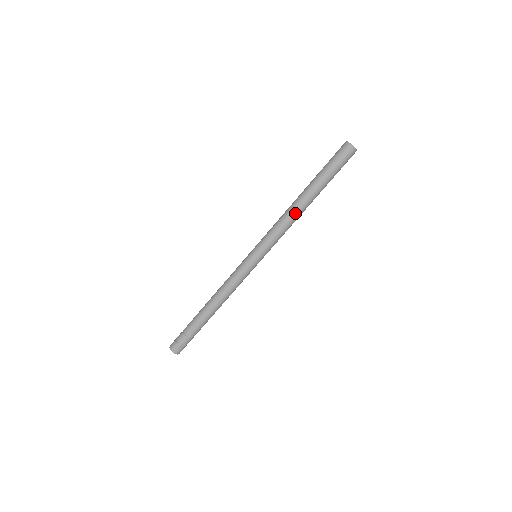
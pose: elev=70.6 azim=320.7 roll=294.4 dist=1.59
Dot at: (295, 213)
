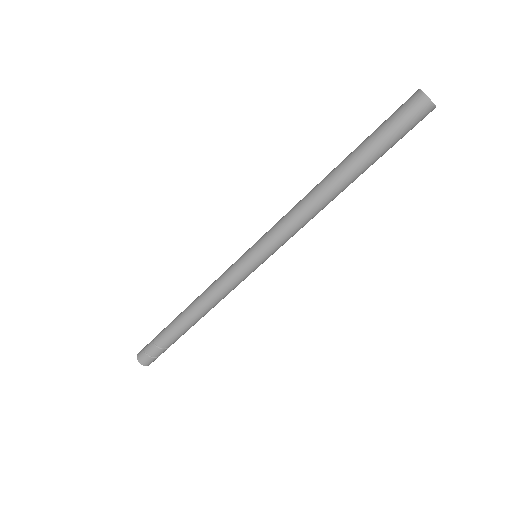
Dot at: (319, 203)
